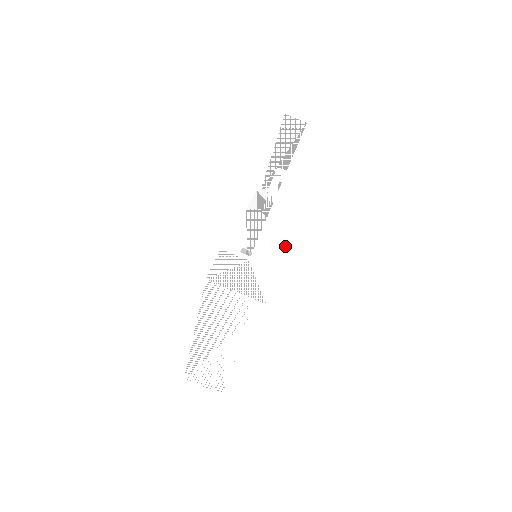
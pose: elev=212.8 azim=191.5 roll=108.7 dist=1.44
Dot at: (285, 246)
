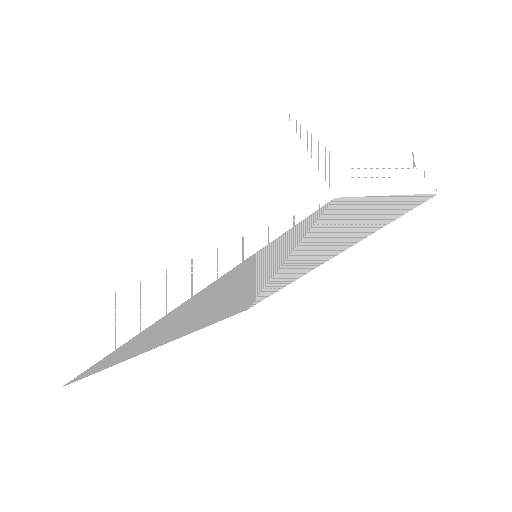
Dot at: (374, 193)
